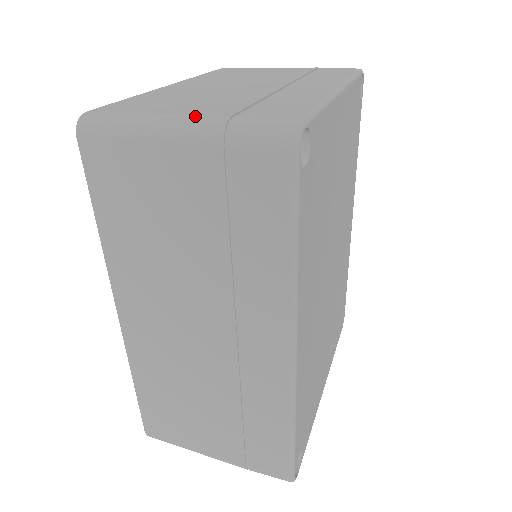
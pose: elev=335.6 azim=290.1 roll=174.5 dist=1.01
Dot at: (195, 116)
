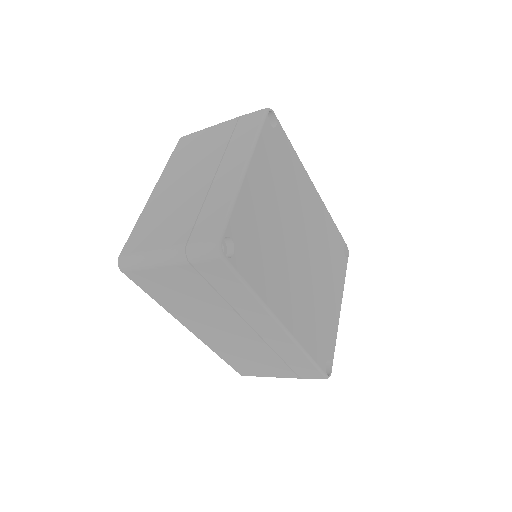
Dot at: (169, 249)
